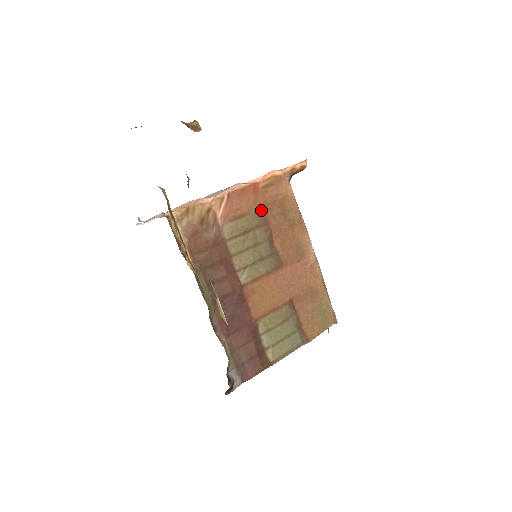
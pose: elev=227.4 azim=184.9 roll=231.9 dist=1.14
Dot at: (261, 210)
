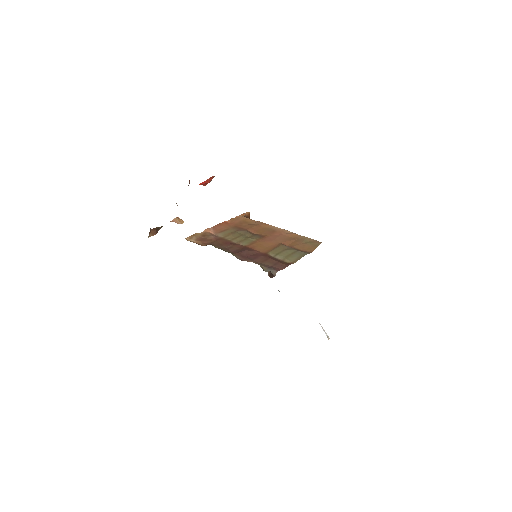
Dot at: (235, 227)
